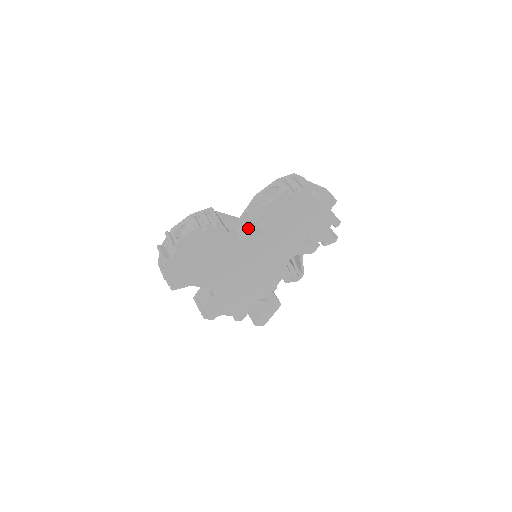
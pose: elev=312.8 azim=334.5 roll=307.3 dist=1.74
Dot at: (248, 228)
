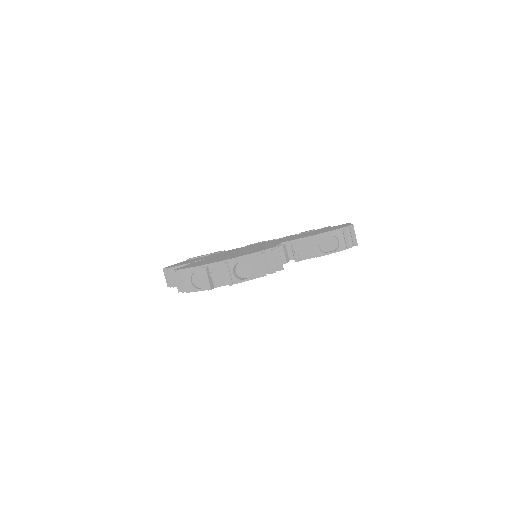
Dot at: (283, 256)
